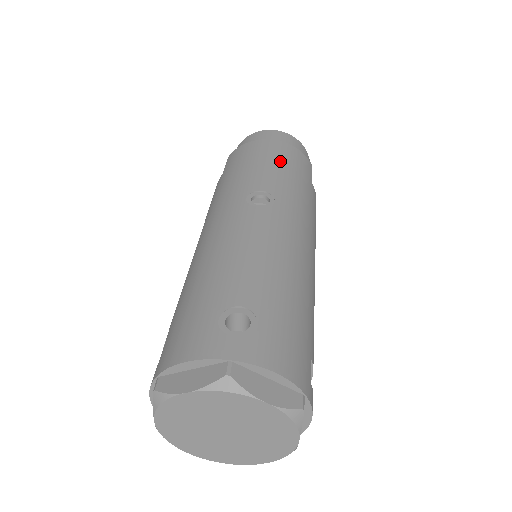
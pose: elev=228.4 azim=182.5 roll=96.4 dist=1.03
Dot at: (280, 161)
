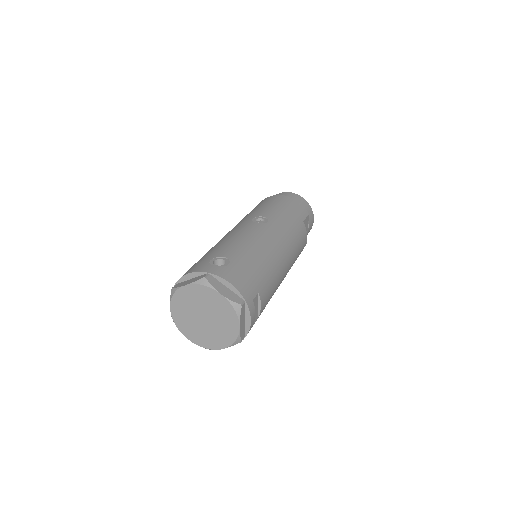
Dot at: (283, 205)
